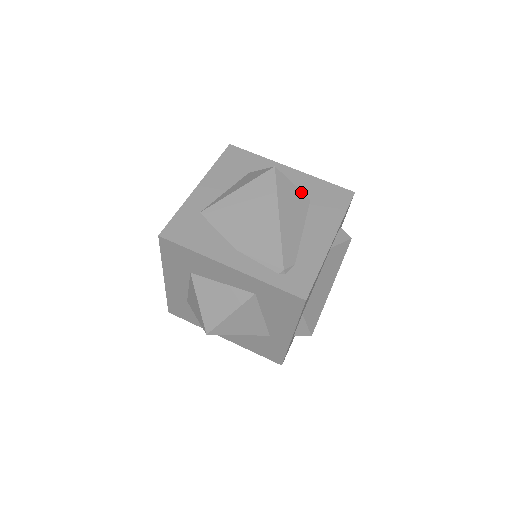
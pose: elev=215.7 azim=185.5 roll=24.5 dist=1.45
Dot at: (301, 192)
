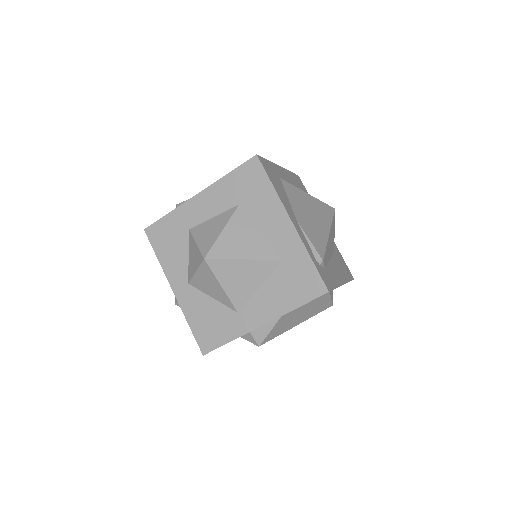
Dot at: occluded
